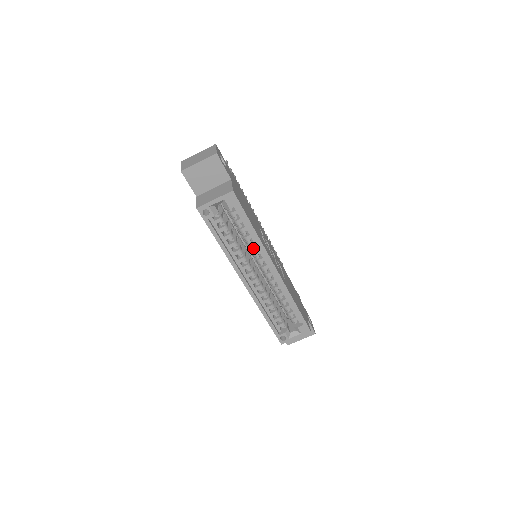
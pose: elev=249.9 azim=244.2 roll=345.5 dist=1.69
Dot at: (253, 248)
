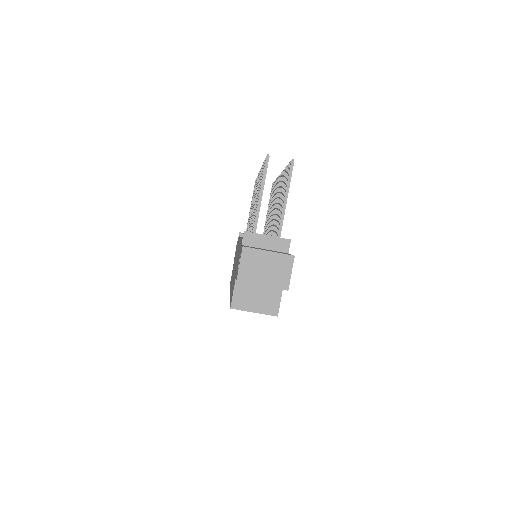
Dot at: occluded
